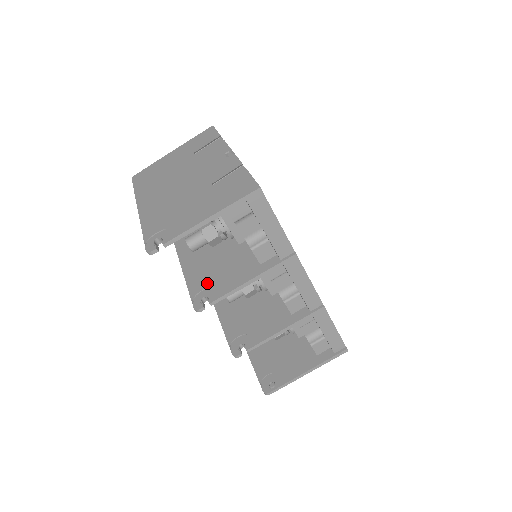
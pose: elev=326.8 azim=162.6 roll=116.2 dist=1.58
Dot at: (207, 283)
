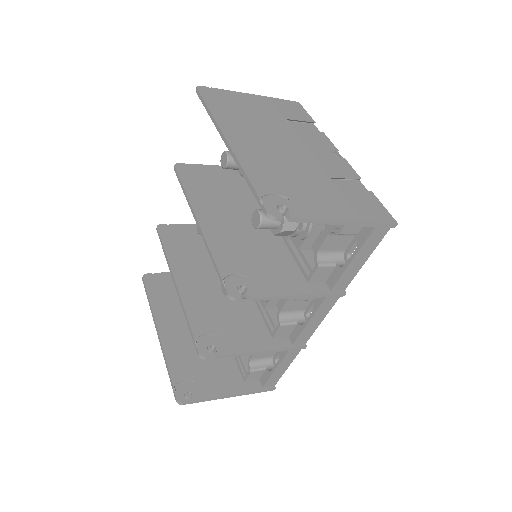
Dot at: (242, 268)
